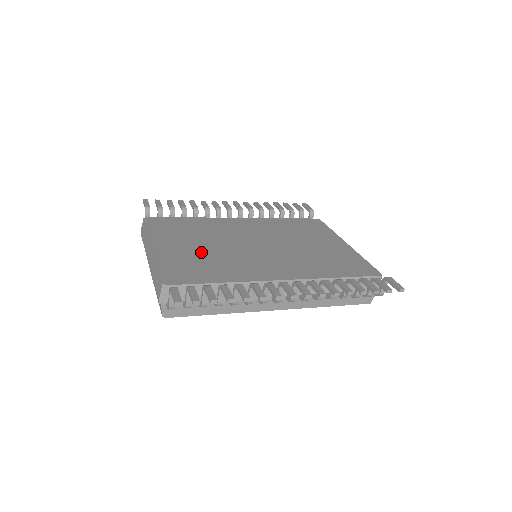
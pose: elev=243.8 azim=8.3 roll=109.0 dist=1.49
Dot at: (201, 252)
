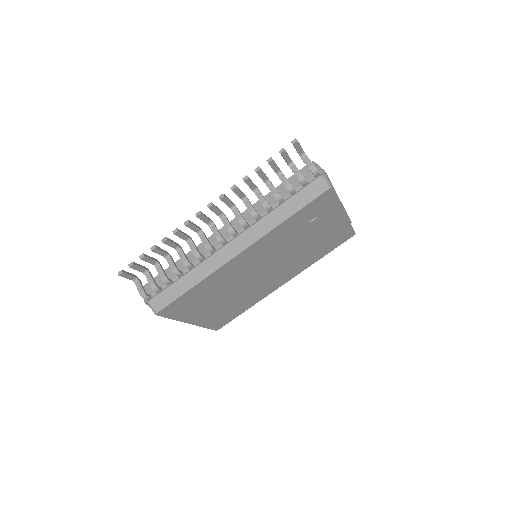
Dot at: occluded
